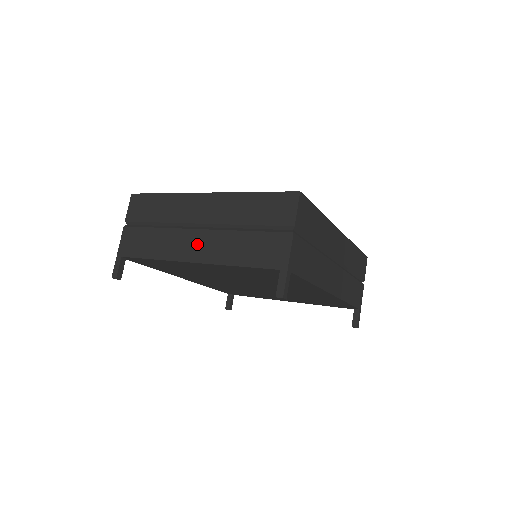
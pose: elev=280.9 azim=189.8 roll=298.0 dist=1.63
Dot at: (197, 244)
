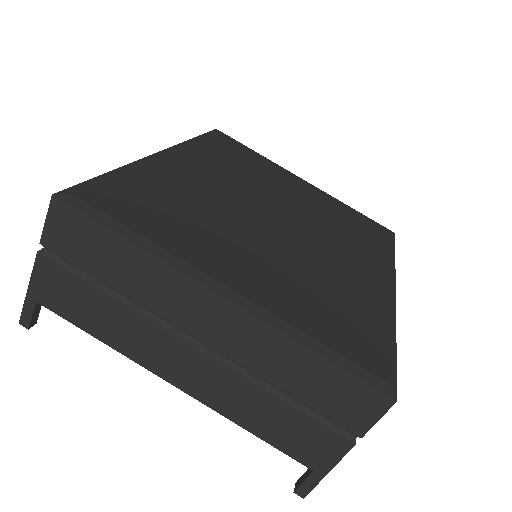
Dot at: (186, 366)
